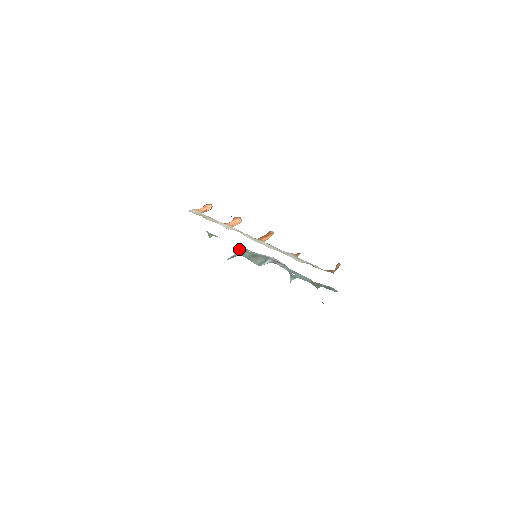
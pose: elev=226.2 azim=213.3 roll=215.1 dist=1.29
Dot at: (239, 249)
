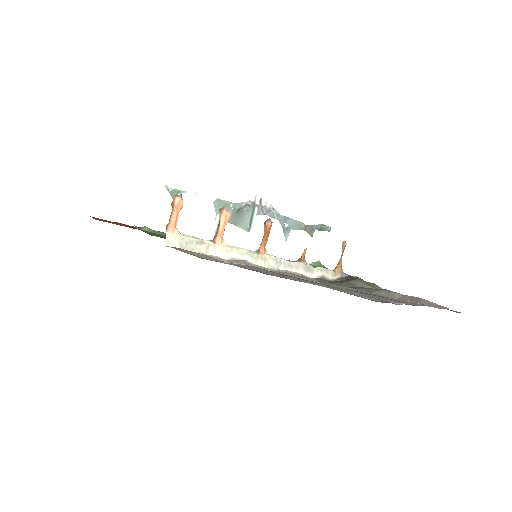
Dot at: (218, 208)
